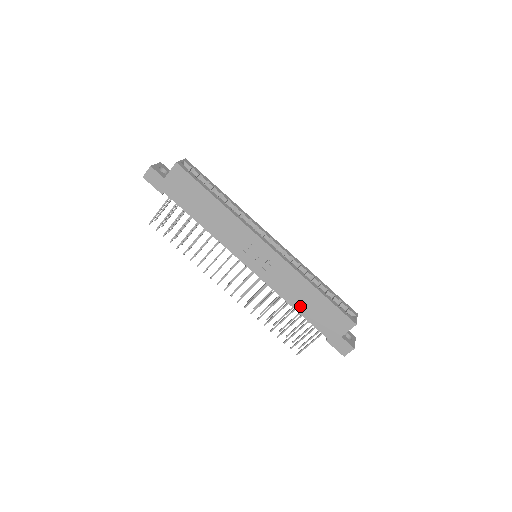
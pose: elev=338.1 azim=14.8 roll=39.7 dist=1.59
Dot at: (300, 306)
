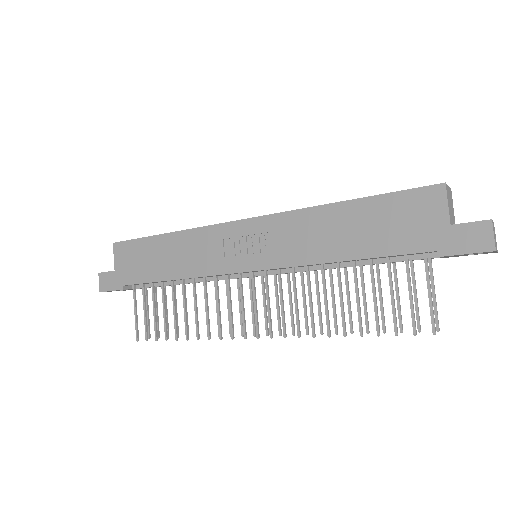
Dot at: (350, 248)
